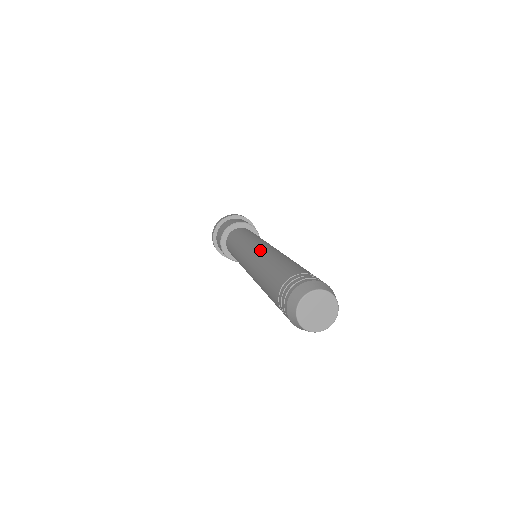
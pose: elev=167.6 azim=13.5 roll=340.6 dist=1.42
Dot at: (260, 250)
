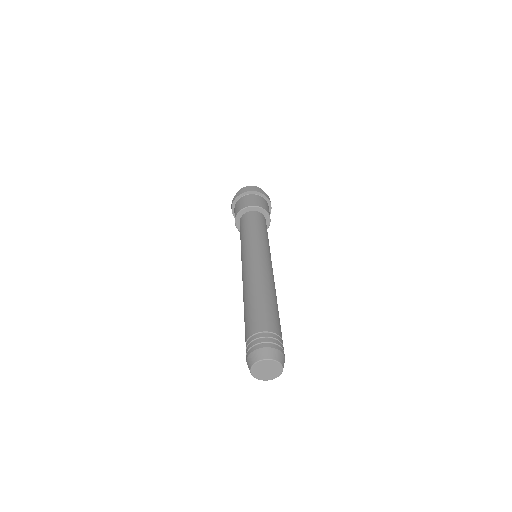
Dot at: (251, 271)
